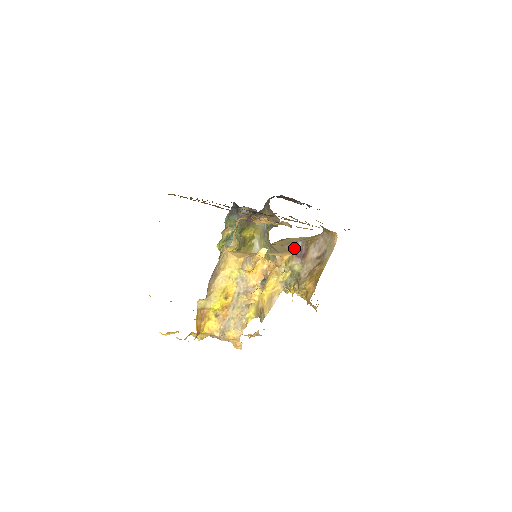
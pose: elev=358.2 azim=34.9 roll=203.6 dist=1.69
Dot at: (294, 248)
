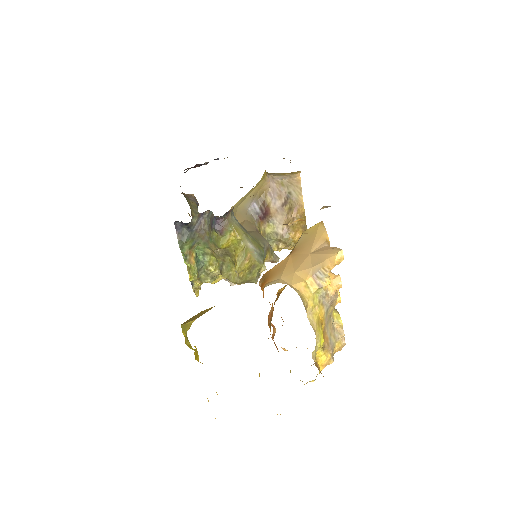
Dot at: (254, 214)
